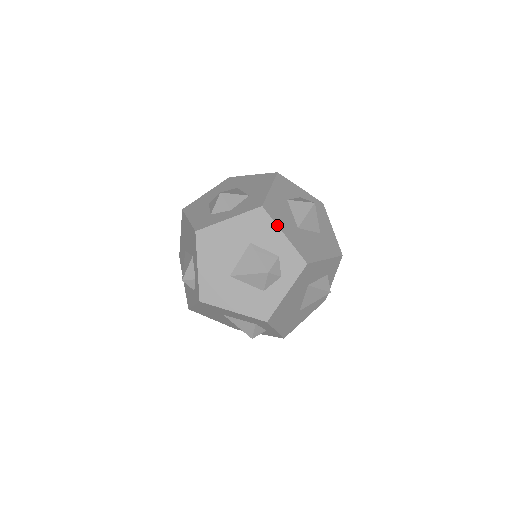
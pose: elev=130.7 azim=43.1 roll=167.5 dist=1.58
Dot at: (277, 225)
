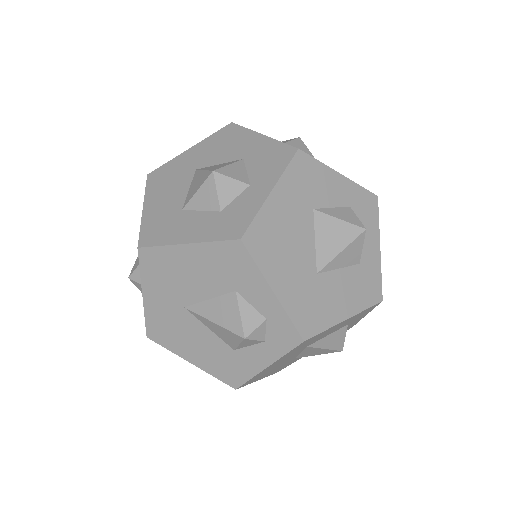
Dot at: (327, 166)
